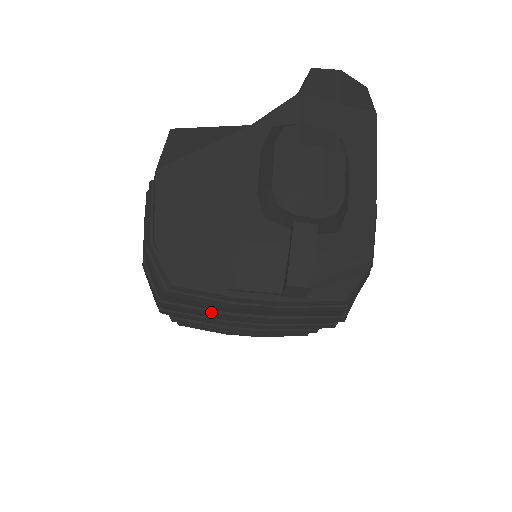
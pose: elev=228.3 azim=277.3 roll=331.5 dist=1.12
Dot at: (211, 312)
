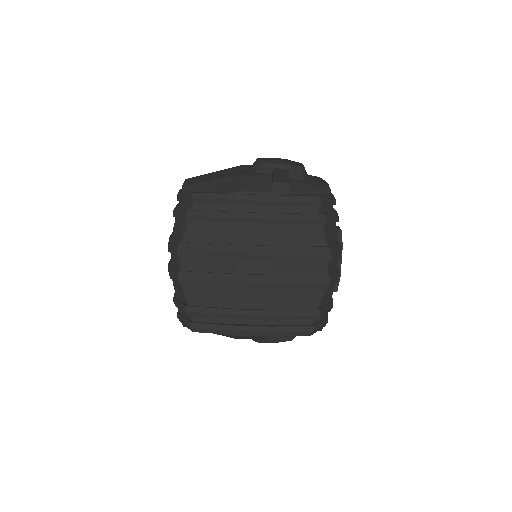
Dot at: (221, 245)
